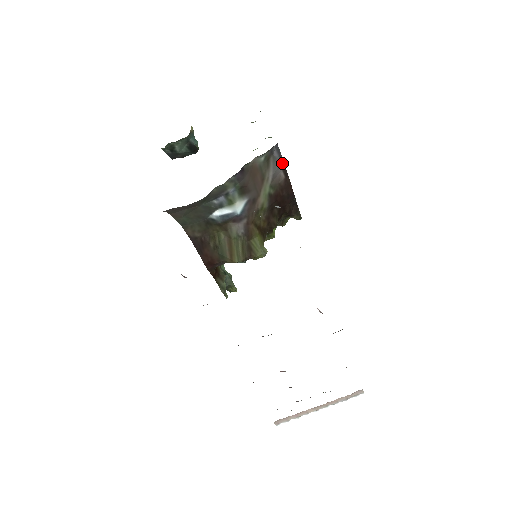
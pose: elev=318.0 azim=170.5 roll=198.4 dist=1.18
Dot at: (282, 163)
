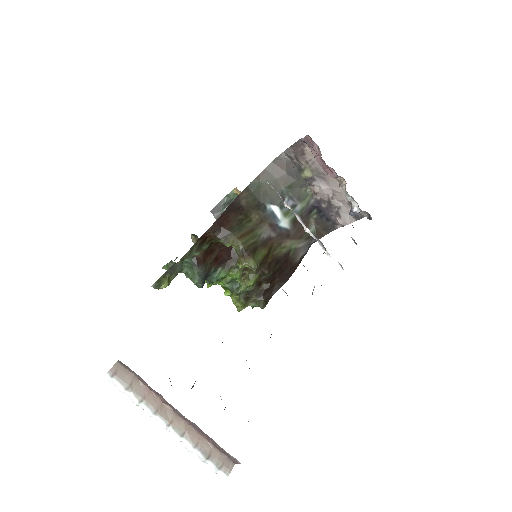
Dot at: (305, 254)
